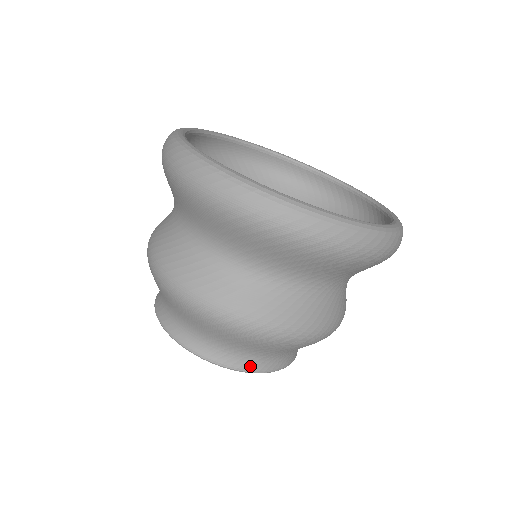
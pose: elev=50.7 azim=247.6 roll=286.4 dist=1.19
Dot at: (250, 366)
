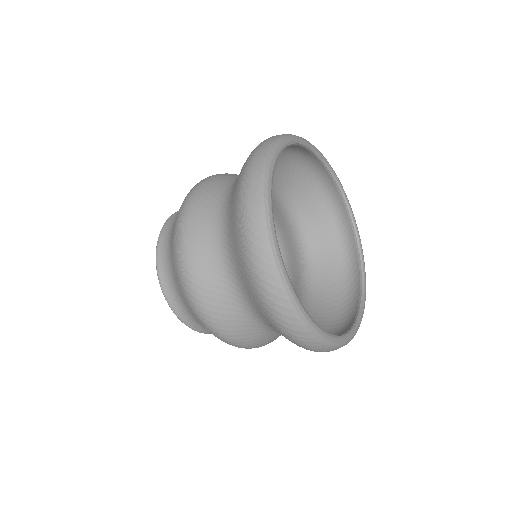
Dot at: (196, 327)
